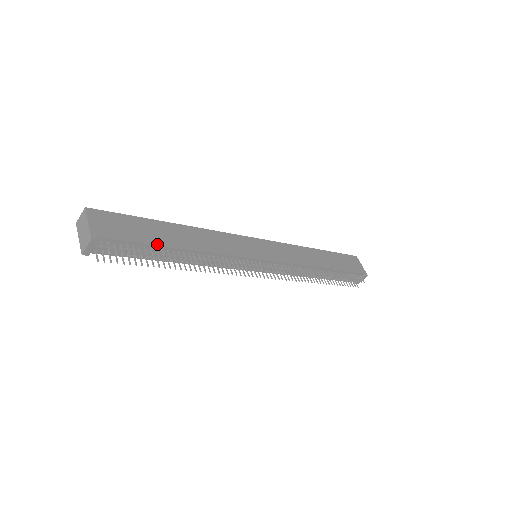
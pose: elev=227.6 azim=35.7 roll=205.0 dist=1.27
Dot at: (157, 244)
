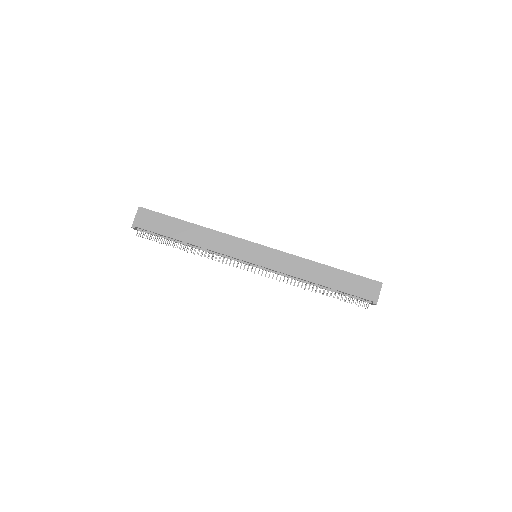
Dot at: (169, 236)
